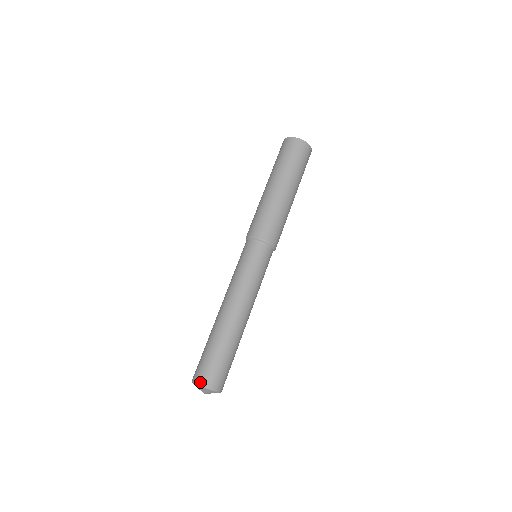
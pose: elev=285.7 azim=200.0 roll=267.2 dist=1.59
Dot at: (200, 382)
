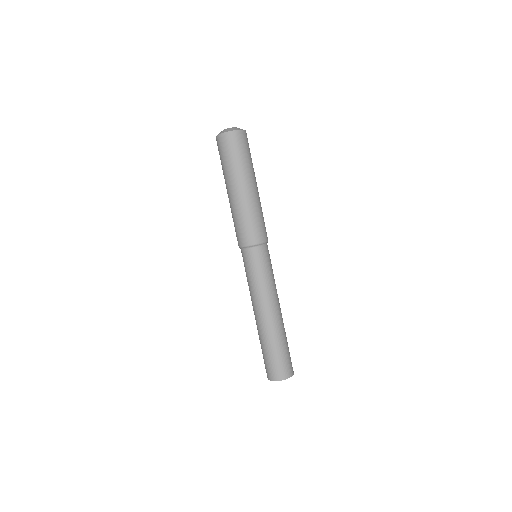
Dot at: (267, 376)
